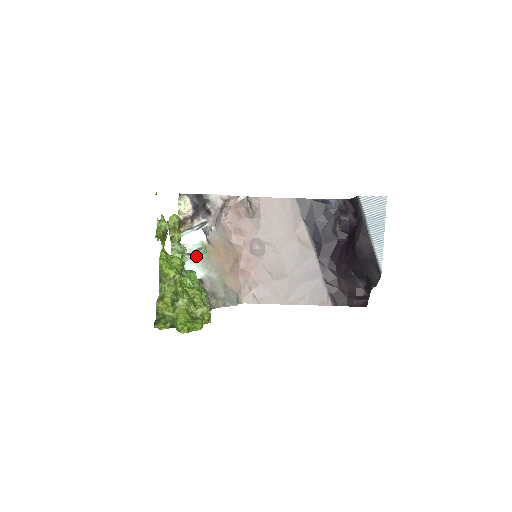
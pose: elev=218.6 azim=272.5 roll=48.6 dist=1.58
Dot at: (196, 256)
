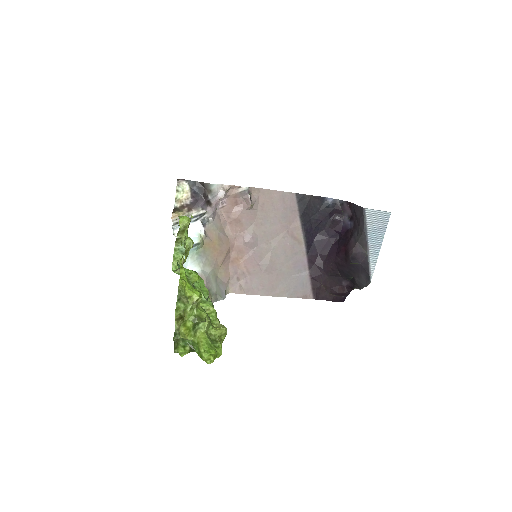
Dot at: (193, 250)
